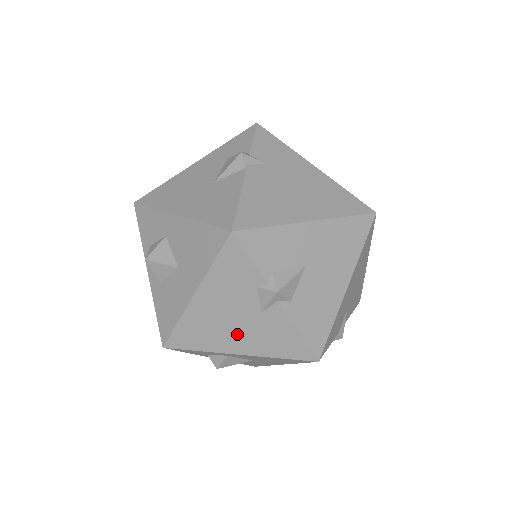
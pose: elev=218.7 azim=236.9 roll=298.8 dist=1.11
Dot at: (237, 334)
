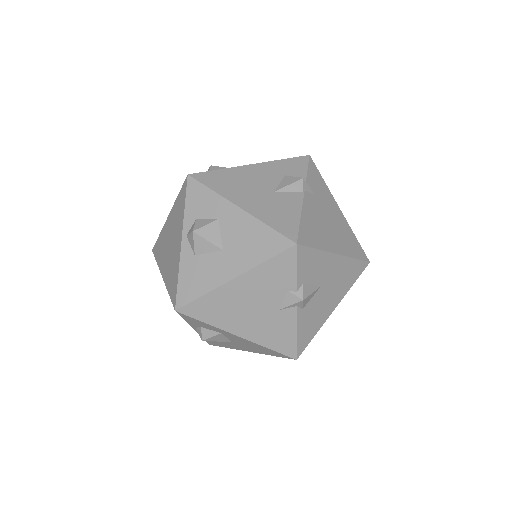
Dot at: (248, 320)
